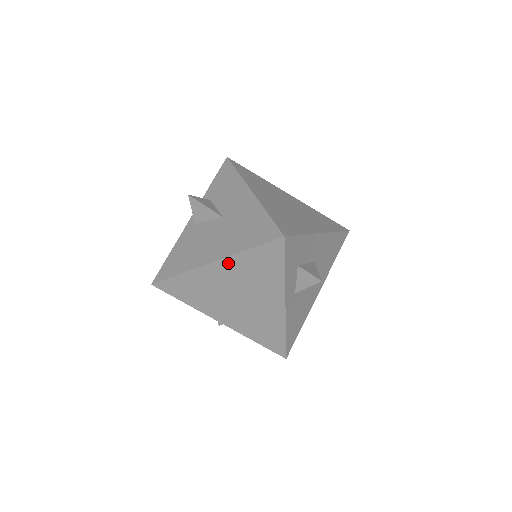
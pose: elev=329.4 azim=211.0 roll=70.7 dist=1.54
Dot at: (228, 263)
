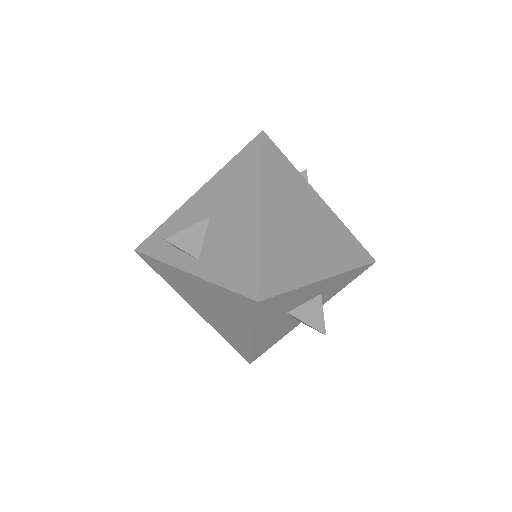
Dot at: (267, 193)
